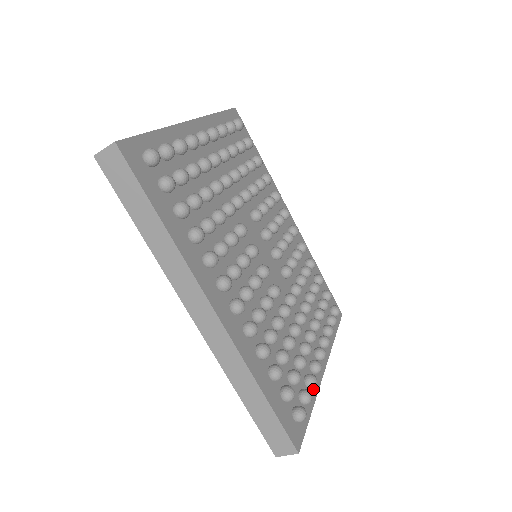
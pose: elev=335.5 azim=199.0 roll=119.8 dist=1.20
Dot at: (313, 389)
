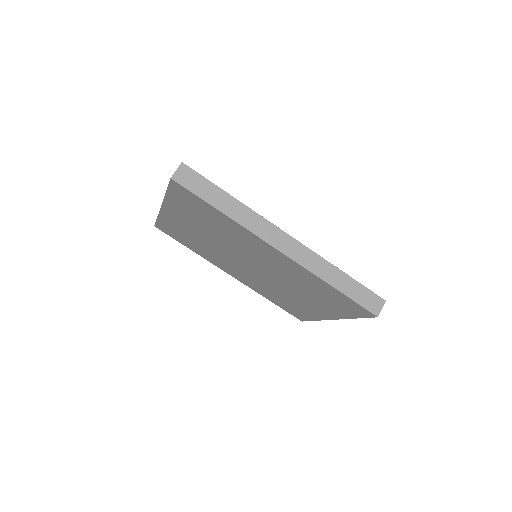
Dot at: occluded
